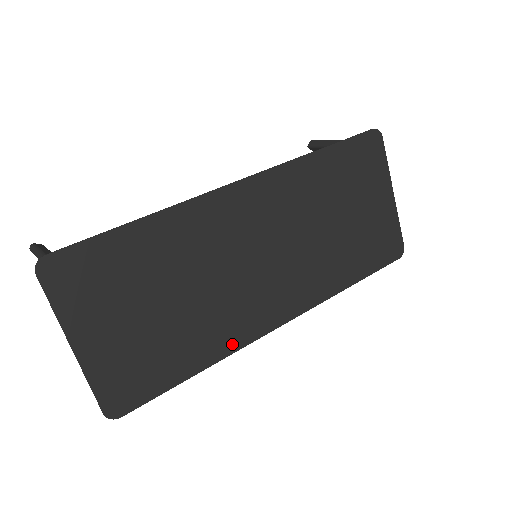
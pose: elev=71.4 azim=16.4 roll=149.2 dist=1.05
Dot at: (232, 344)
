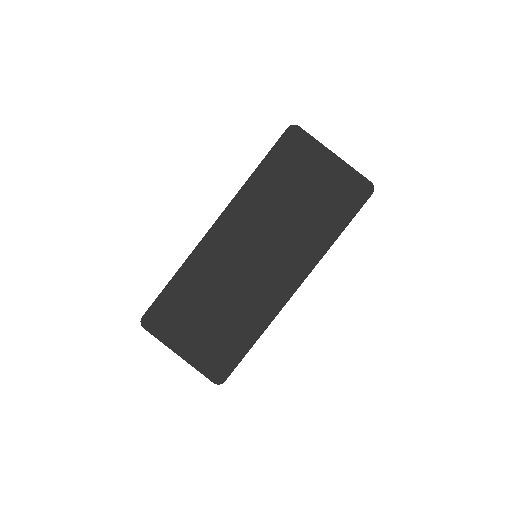
Dot at: (268, 316)
